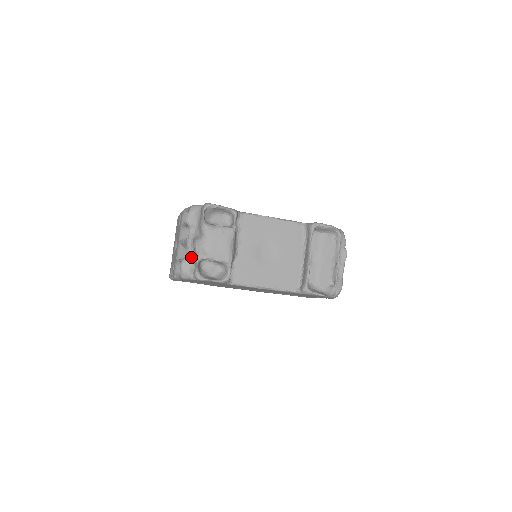
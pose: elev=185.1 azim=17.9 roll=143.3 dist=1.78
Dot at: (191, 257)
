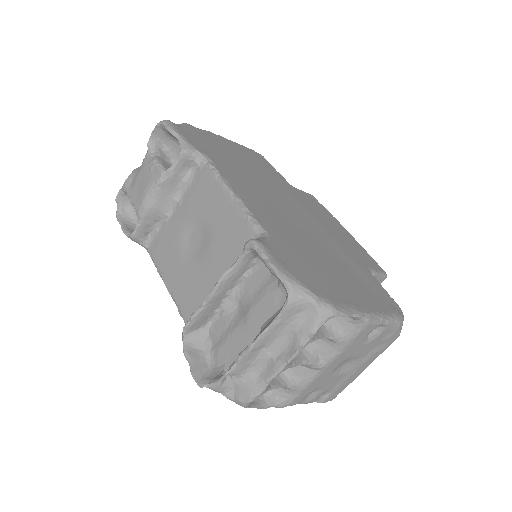
Dot at: occluded
